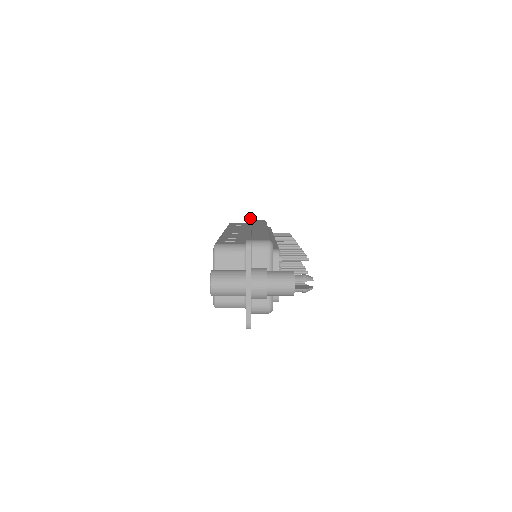
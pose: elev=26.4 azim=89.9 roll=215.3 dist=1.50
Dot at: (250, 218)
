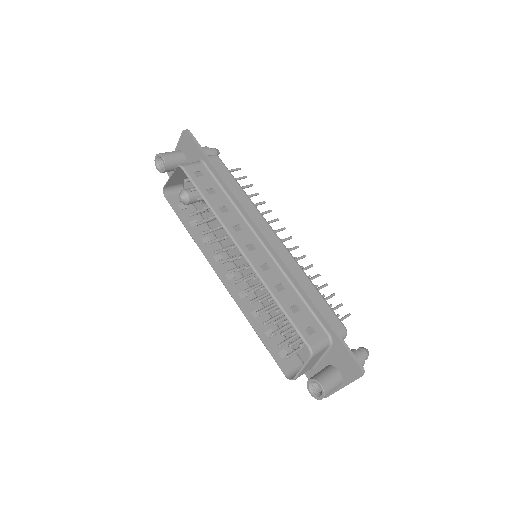
Dot at: (219, 174)
